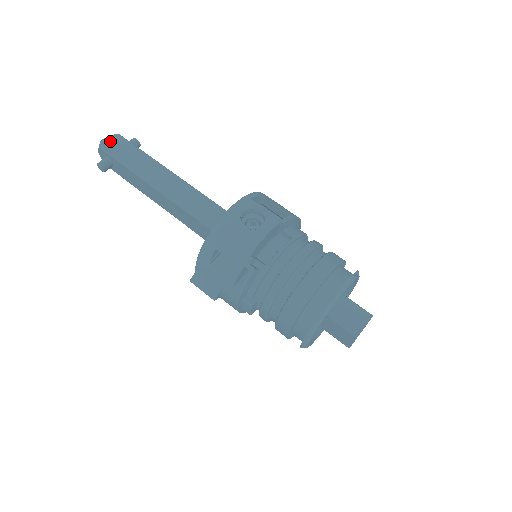
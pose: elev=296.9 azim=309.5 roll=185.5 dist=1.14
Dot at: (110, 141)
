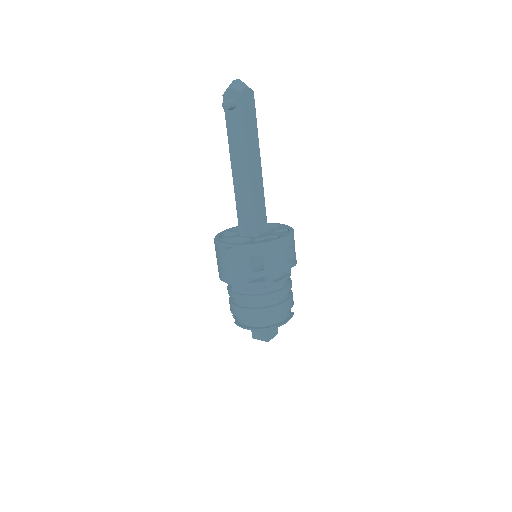
Dot at: (248, 94)
